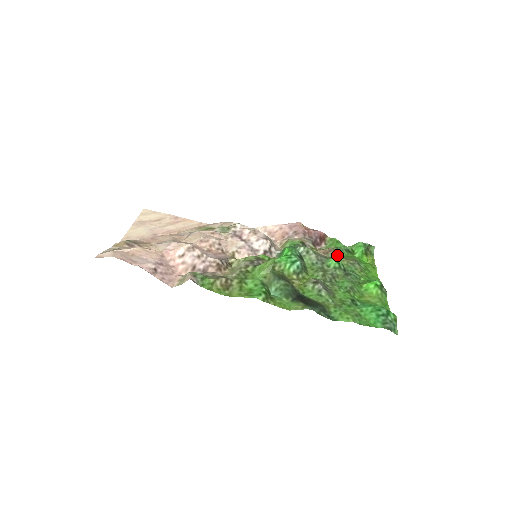
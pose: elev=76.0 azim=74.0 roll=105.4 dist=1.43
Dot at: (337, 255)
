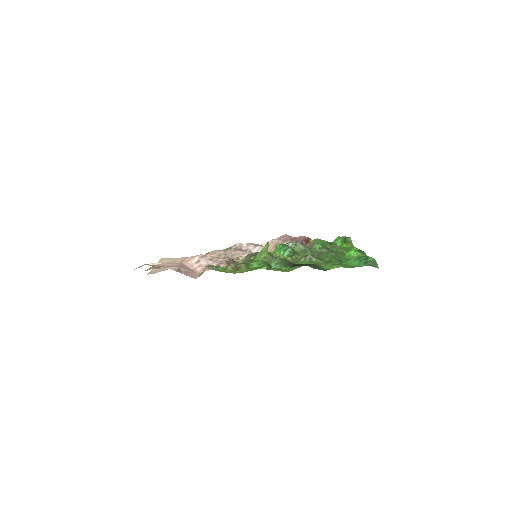
Dot at: occluded
